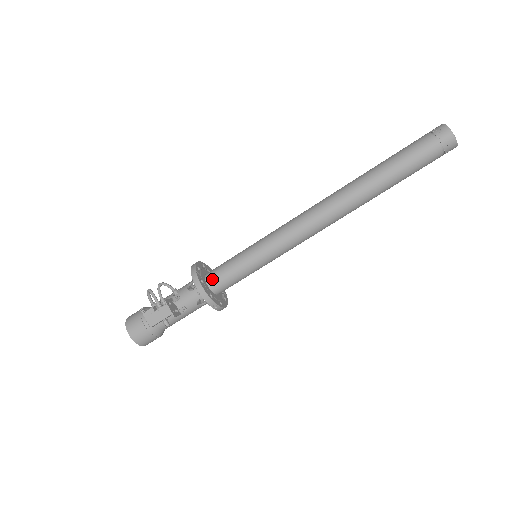
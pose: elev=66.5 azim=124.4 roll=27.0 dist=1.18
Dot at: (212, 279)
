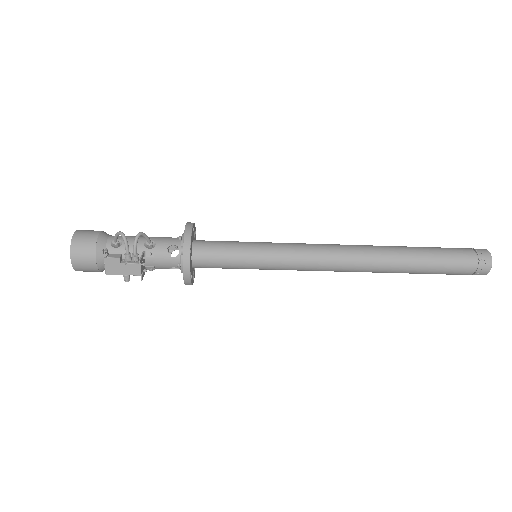
Dot at: (200, 257)
